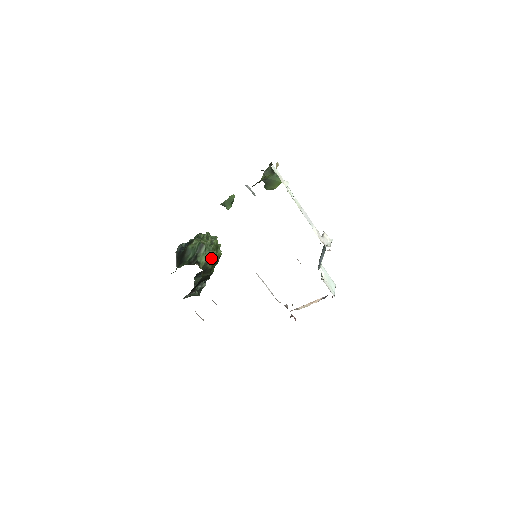
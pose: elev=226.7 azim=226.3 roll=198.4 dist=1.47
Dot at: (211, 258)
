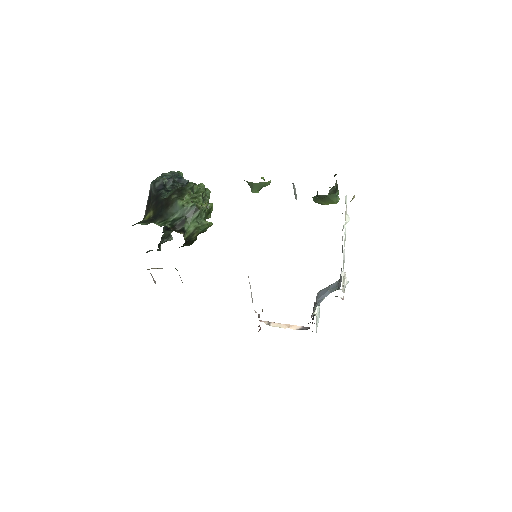
Dot at: (200, 228)
